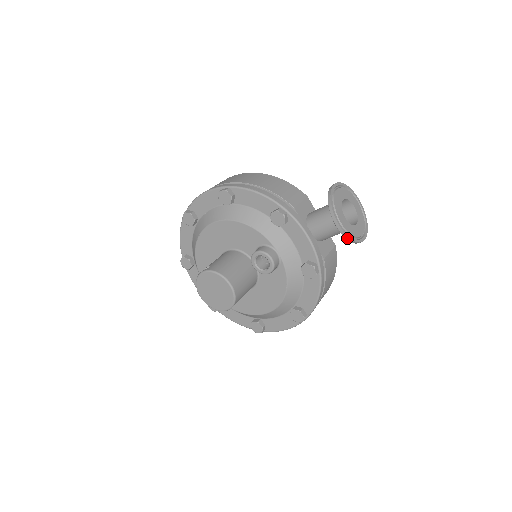
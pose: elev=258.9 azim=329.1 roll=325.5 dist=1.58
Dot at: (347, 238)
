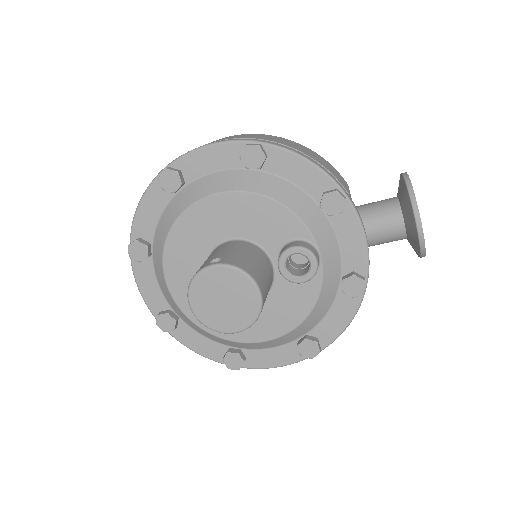
Dot at: (422, 247)
